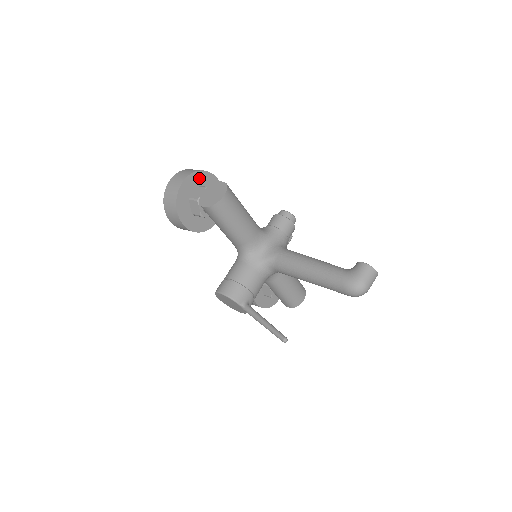
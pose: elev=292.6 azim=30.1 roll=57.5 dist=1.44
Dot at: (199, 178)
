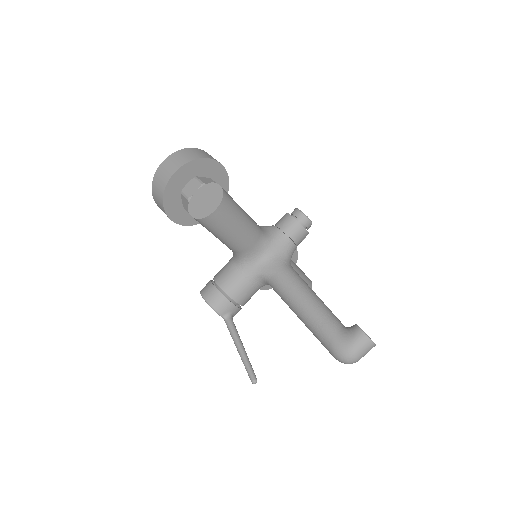
Dot at: (197, 167)
